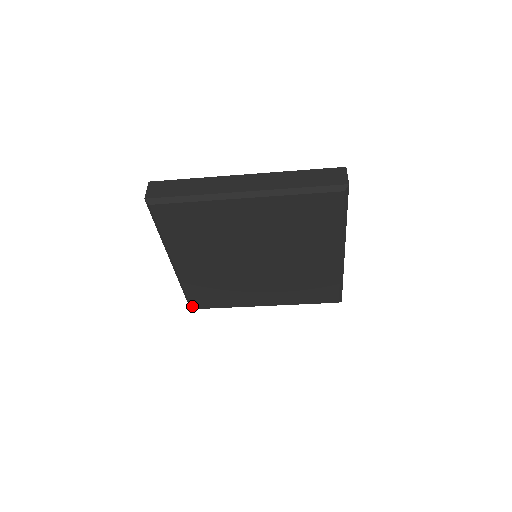
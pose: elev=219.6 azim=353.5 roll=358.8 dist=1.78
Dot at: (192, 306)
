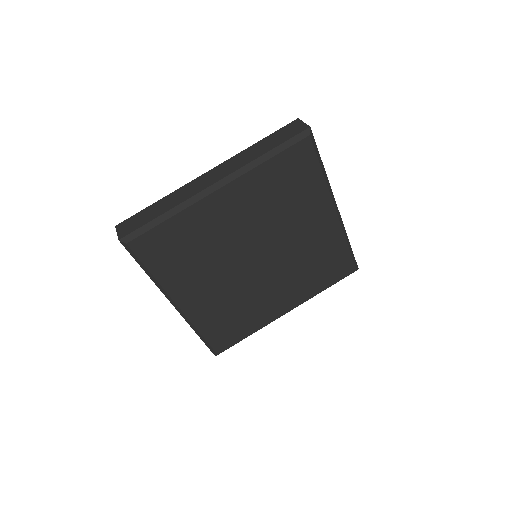
Dot at: (216, 351)
